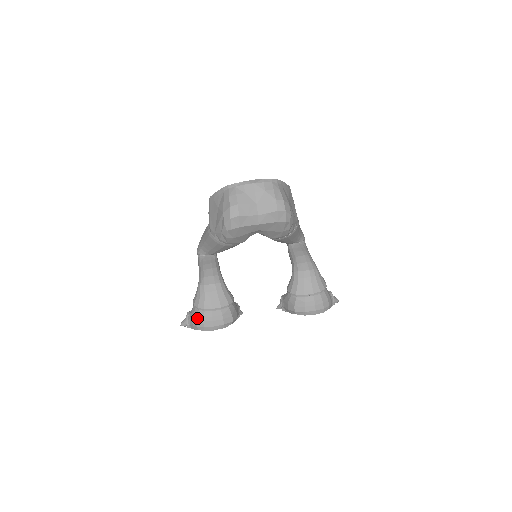
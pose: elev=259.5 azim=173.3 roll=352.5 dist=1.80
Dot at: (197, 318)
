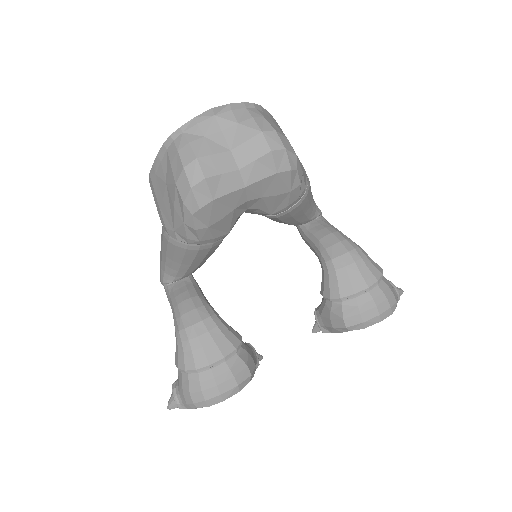
Dot at: (189, 389)
